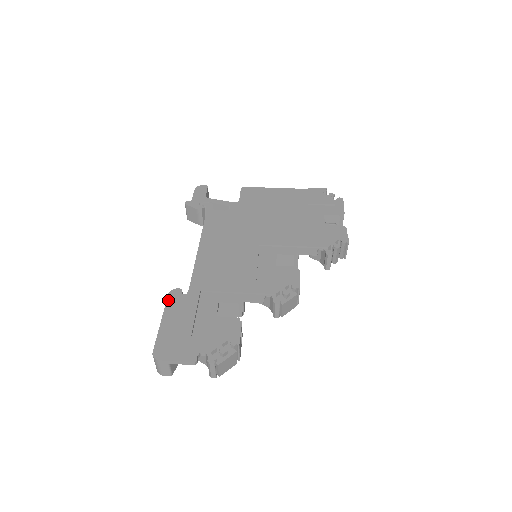
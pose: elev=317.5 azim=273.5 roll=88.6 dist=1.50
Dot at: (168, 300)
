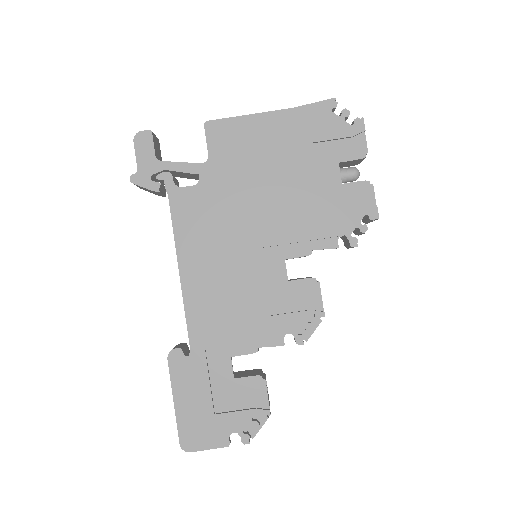
Dot at: (171, 369)
